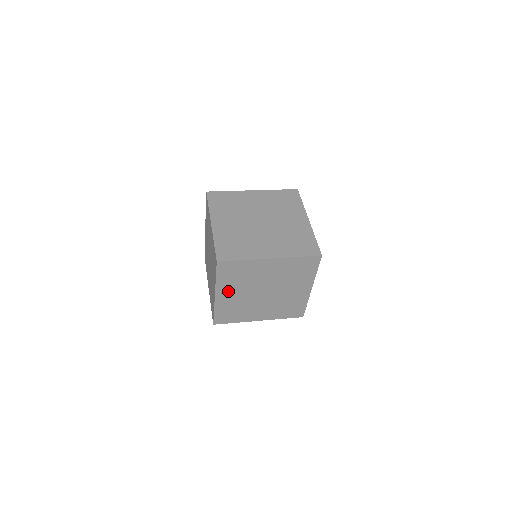
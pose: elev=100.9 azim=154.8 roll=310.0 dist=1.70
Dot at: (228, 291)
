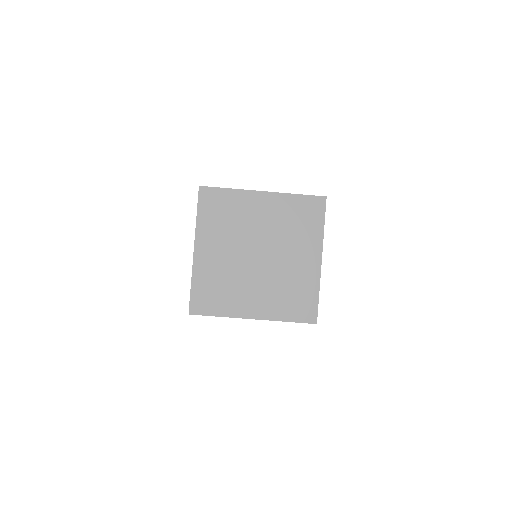
Dot at: (211, 244)
